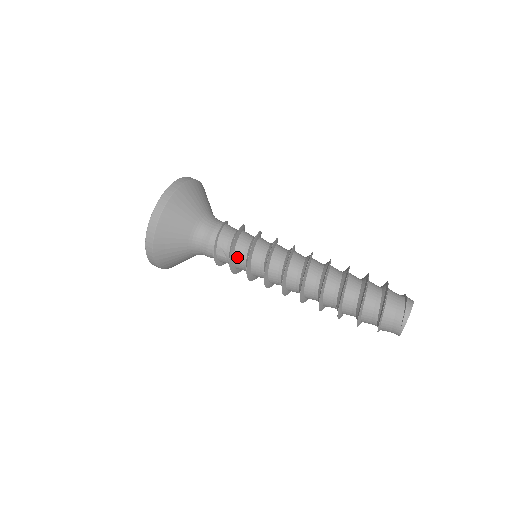
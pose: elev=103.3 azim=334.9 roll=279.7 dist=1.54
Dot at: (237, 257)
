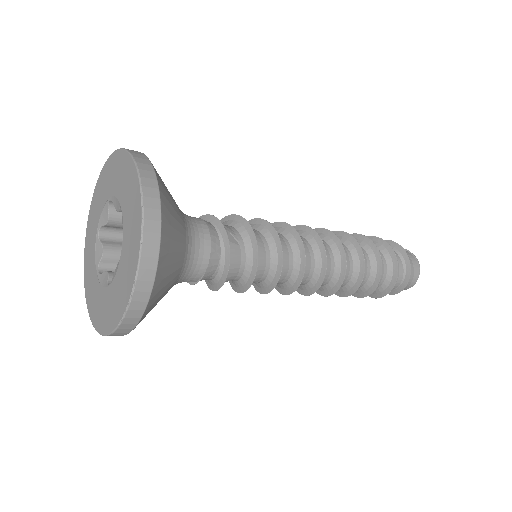
Dot at: occluded
